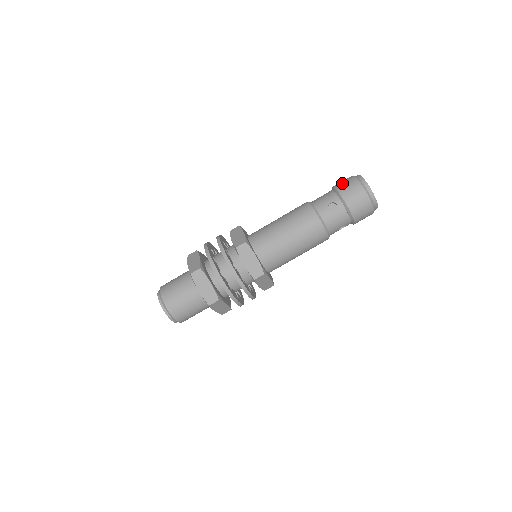
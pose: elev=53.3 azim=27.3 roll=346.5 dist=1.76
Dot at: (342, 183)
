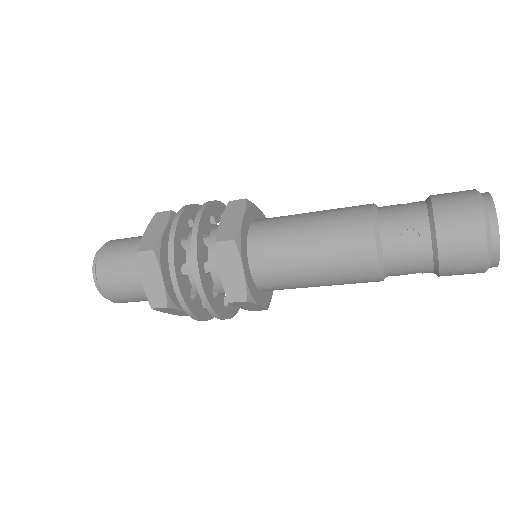
Dot at: (450, 199)
